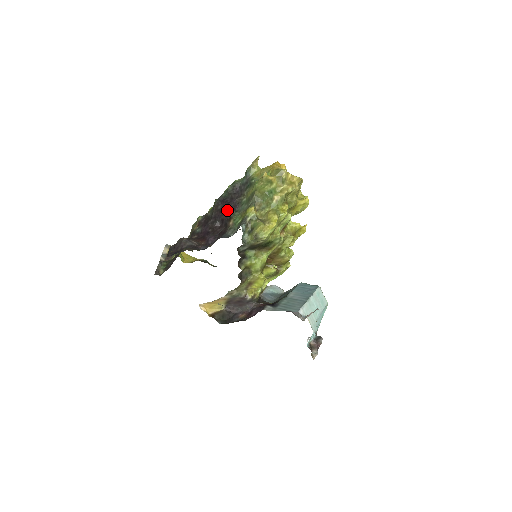
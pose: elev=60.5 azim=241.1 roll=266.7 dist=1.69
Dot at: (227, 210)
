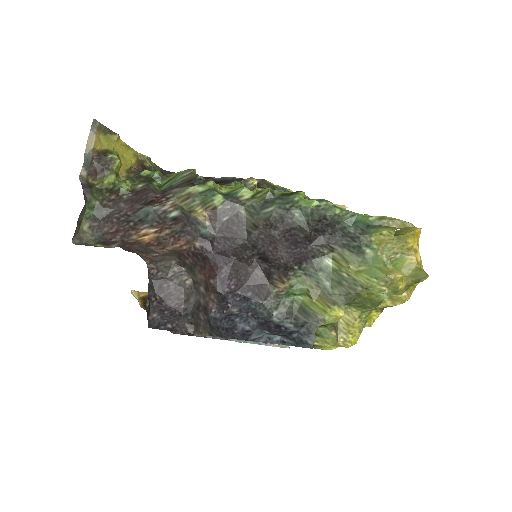
Dot at: (288, 255)
